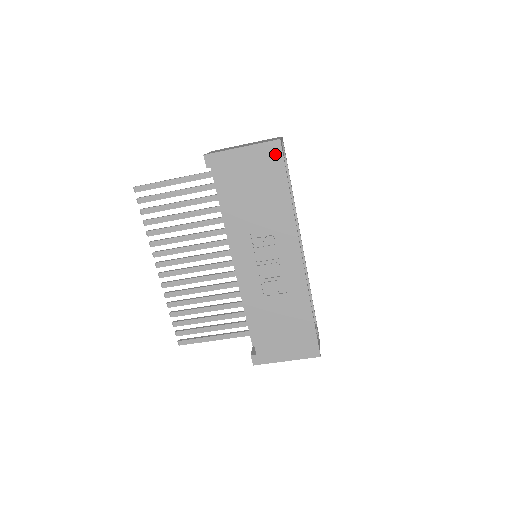
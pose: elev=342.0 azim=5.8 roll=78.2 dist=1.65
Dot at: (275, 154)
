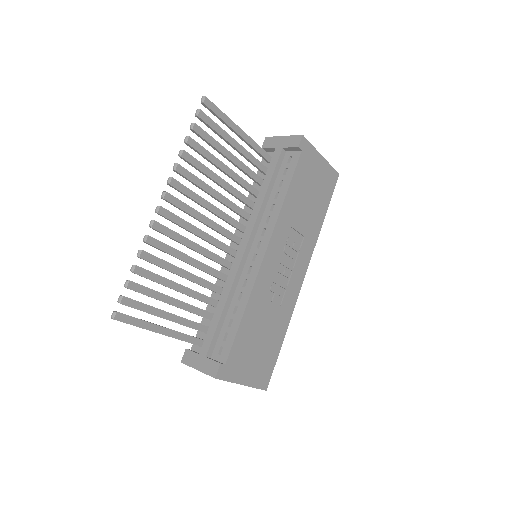
Dot at: (332, 182)
